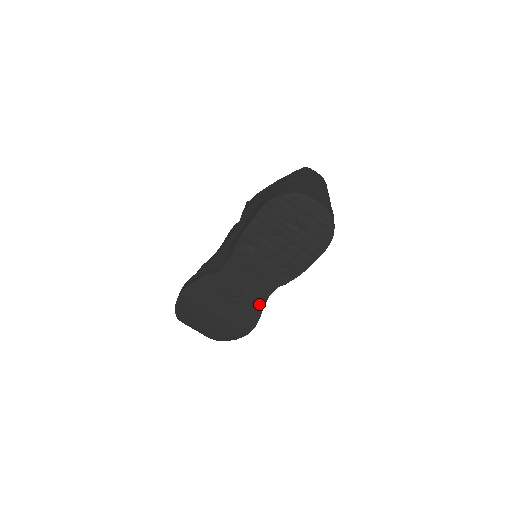
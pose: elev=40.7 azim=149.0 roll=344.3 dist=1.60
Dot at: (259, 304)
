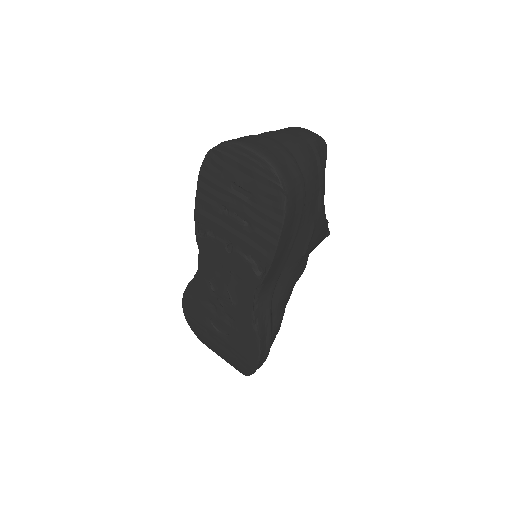
Dot at: (249, 317)
